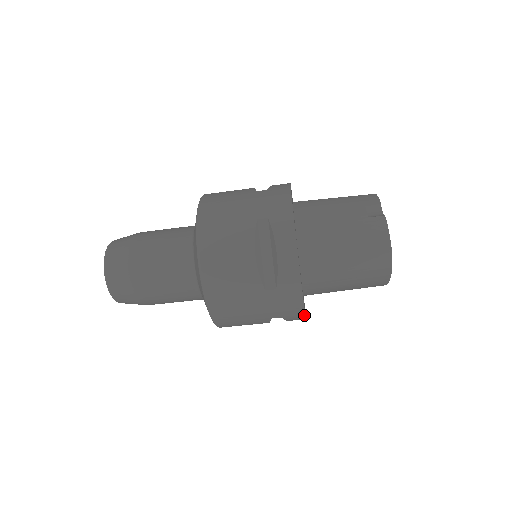
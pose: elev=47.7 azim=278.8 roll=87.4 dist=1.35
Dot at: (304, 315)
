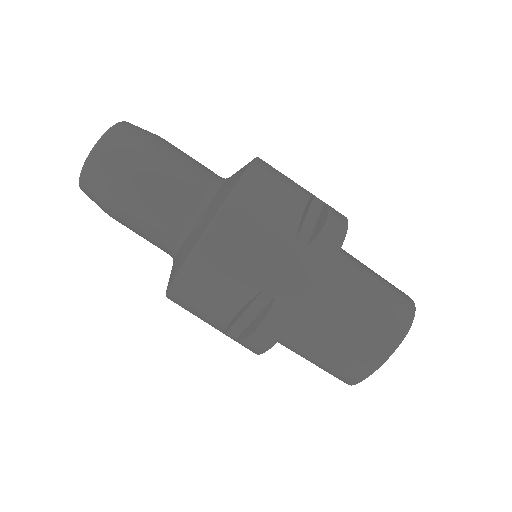
Dot at: (300, 313)
